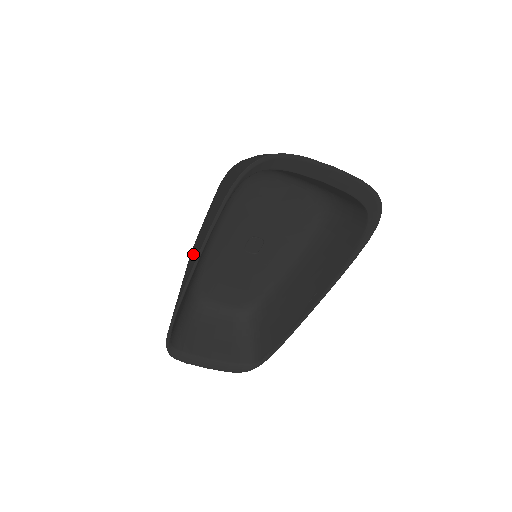
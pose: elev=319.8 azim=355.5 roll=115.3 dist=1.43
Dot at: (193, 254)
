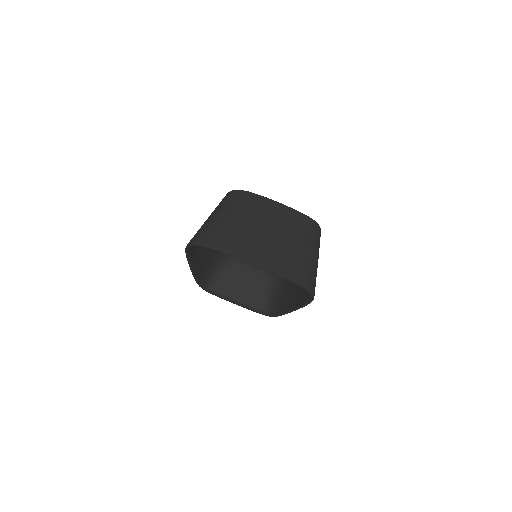
Dot at: occluded
